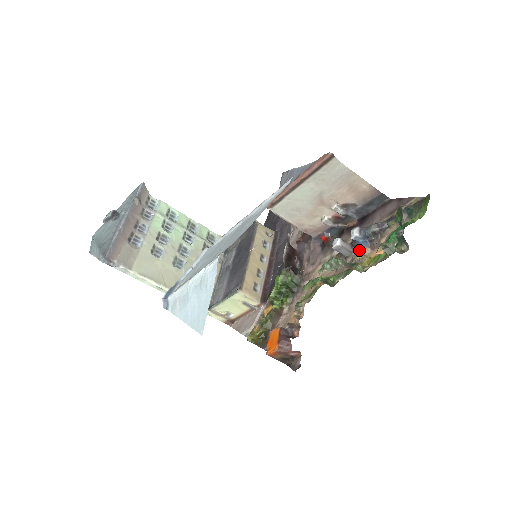
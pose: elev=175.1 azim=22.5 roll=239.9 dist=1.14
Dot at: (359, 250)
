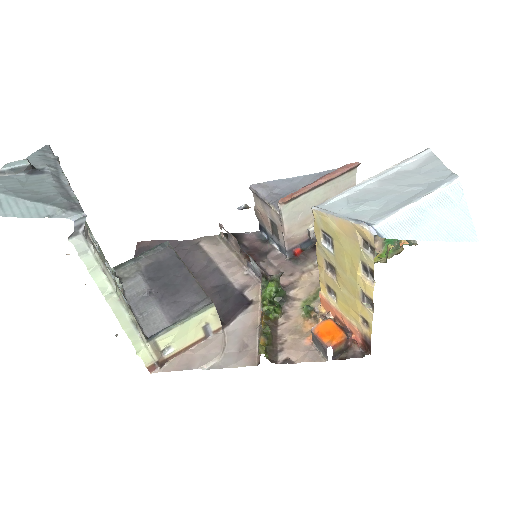
Dot at: occluded
